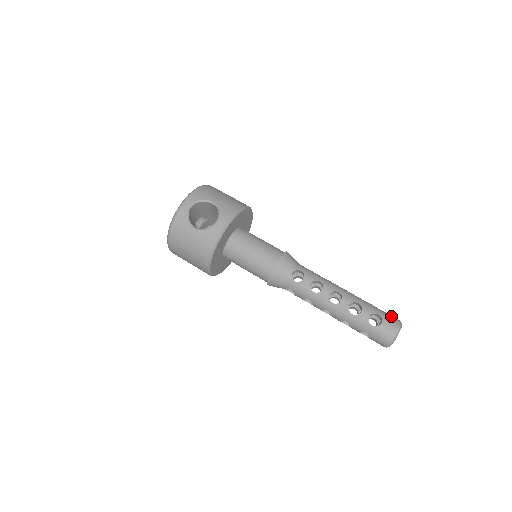
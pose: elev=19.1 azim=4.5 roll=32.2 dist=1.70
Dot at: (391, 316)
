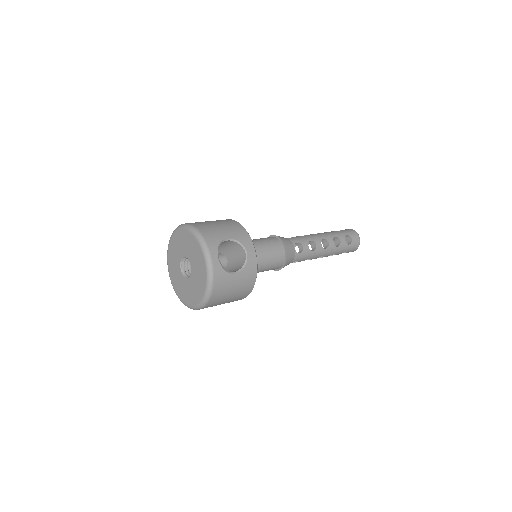
Dot at: (348, 230)
